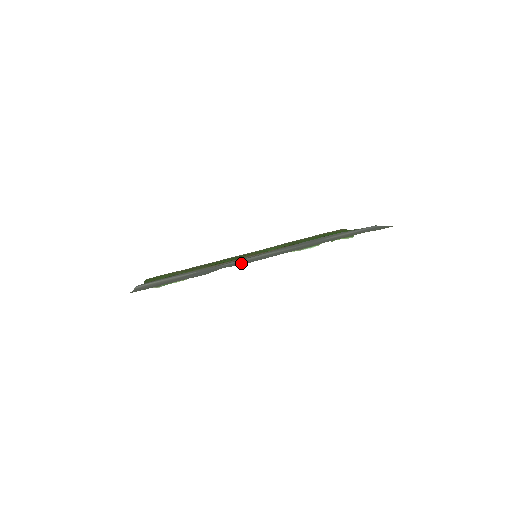
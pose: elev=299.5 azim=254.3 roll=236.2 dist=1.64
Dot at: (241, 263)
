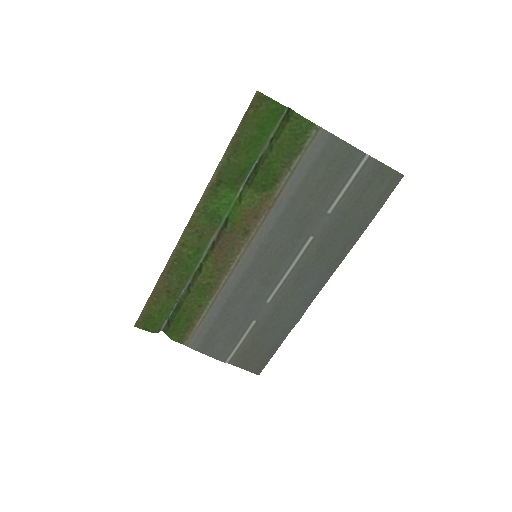
Dot at: (301, 302)
